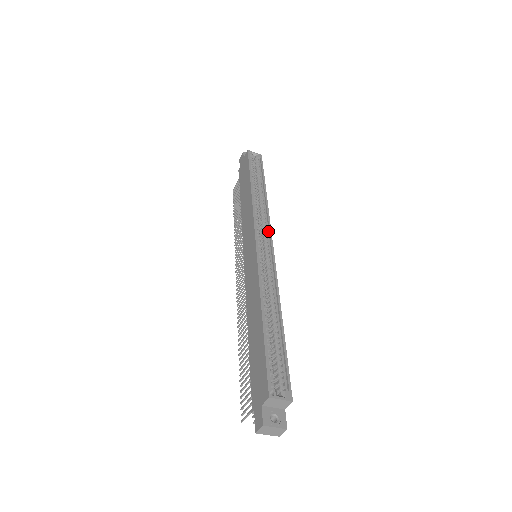
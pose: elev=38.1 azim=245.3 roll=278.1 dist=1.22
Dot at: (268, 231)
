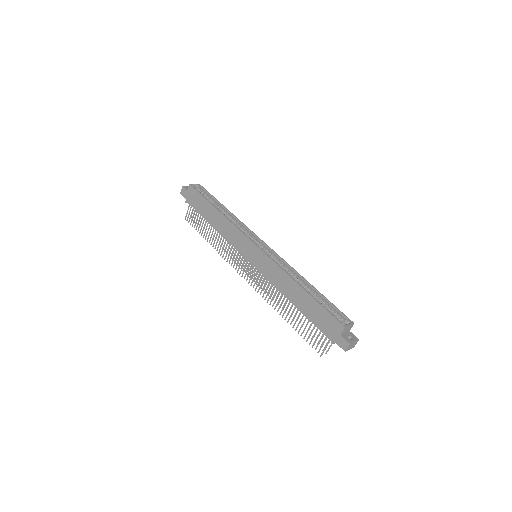
Dot at: (254, 236)
